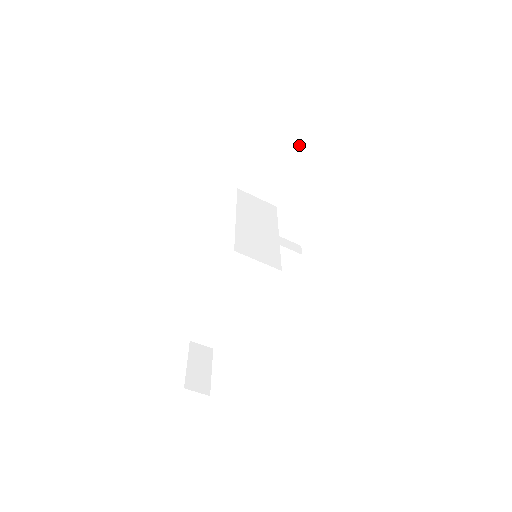
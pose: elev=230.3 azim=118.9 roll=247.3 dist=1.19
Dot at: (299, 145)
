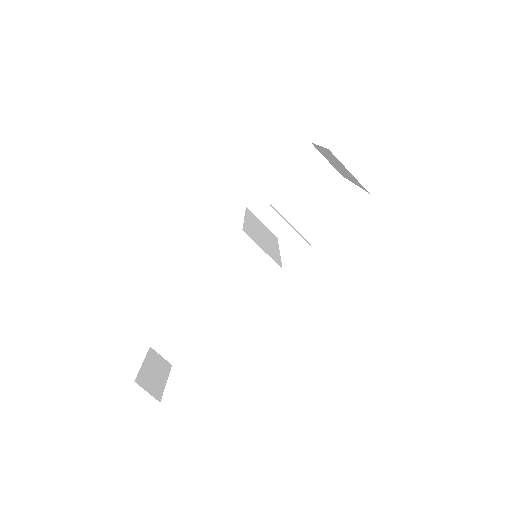
Dot at: (316, 179)
